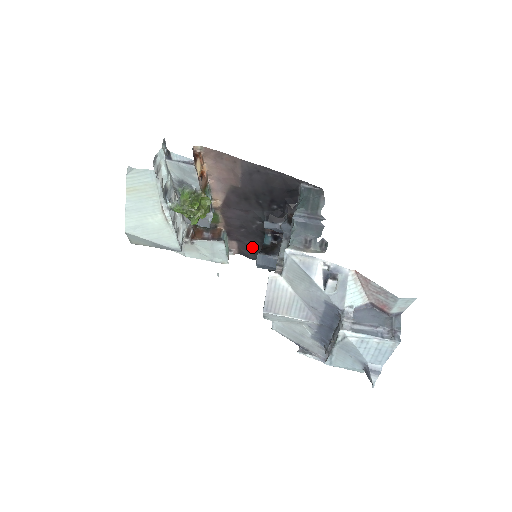
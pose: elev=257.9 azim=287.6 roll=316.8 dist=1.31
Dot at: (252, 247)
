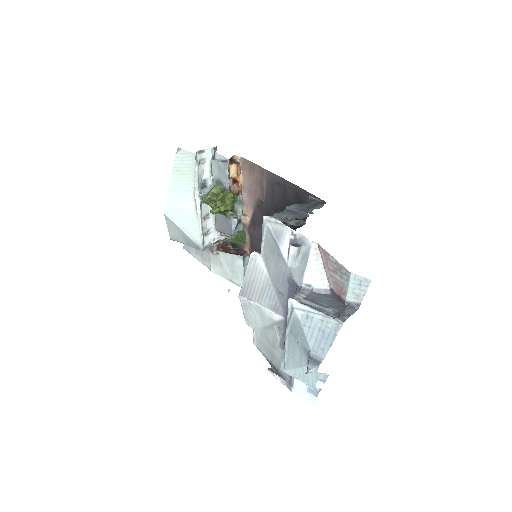
Dot at: occluded
